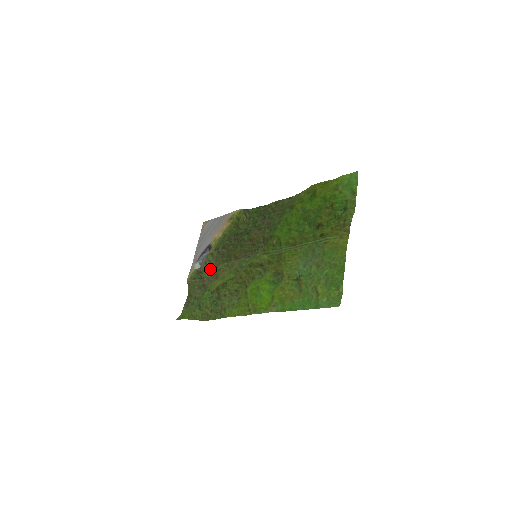
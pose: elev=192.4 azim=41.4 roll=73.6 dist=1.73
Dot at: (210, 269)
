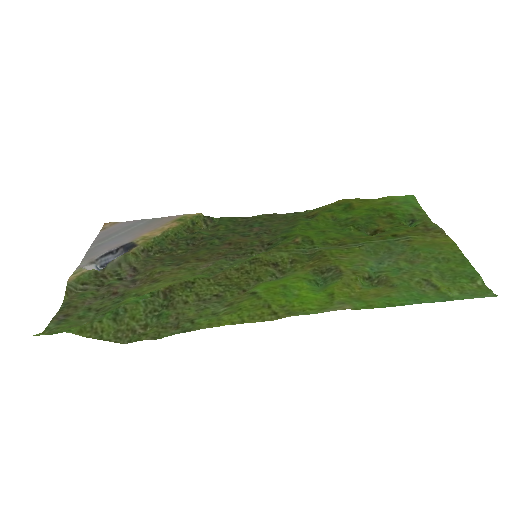
Dot at: (128, 274)
